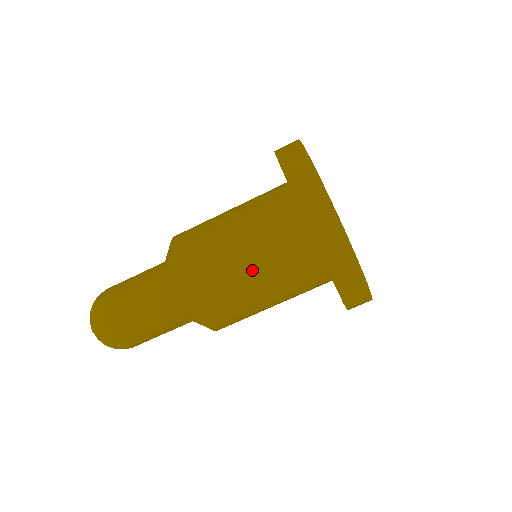
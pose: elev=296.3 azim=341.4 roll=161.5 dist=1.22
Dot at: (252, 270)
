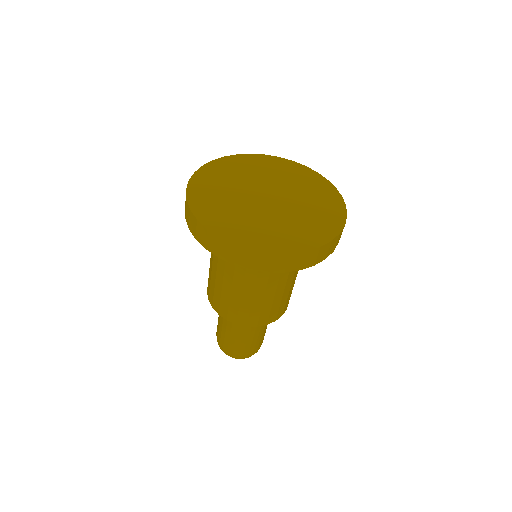
Dot at: (250, 289)
